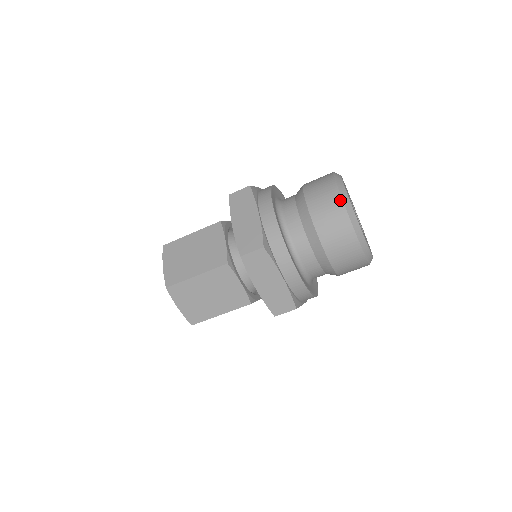
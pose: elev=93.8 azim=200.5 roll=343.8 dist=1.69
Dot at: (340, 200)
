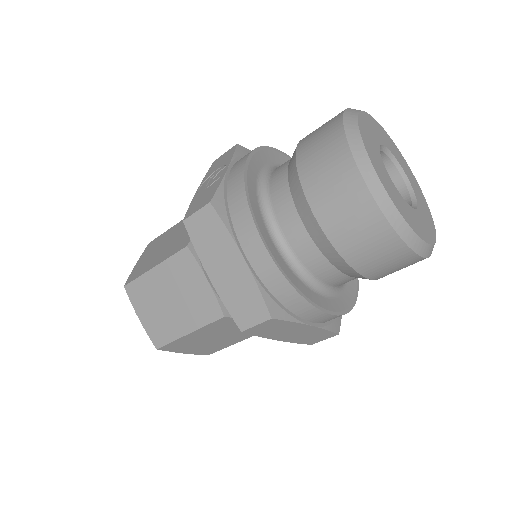
Dot at: (374, 208)
